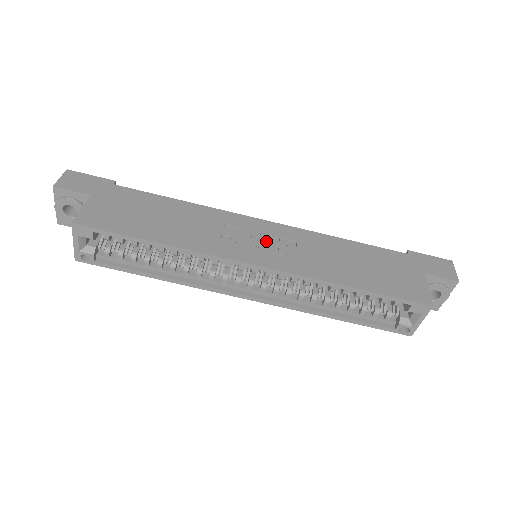
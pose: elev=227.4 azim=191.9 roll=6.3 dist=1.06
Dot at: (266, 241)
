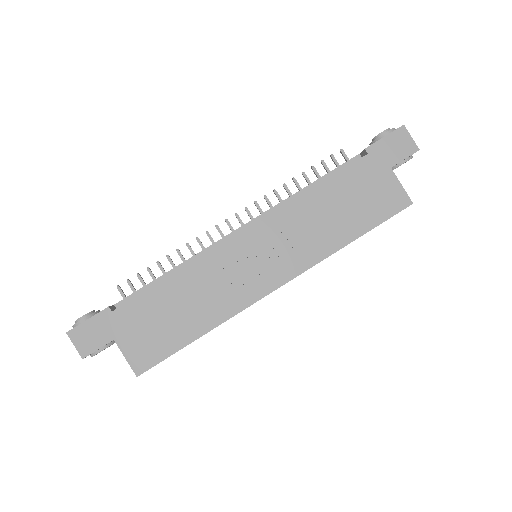
Dot at: (262, 255)
